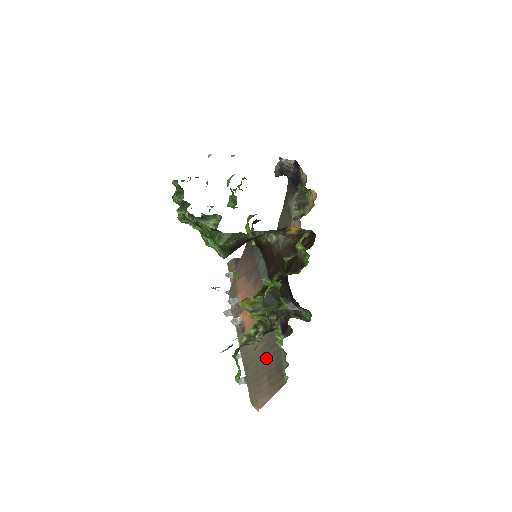
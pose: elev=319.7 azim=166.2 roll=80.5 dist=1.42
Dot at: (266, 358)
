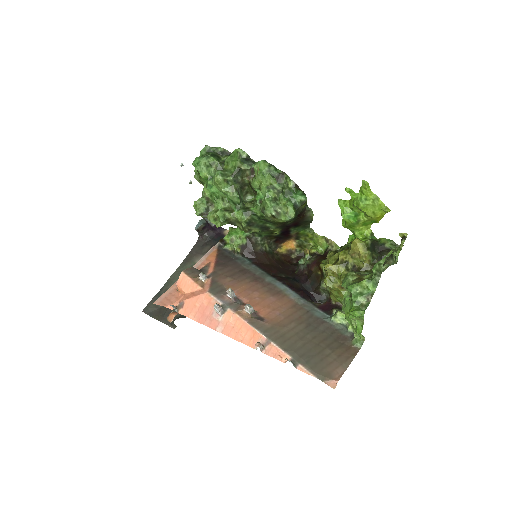
Dot at: (316, 335)
